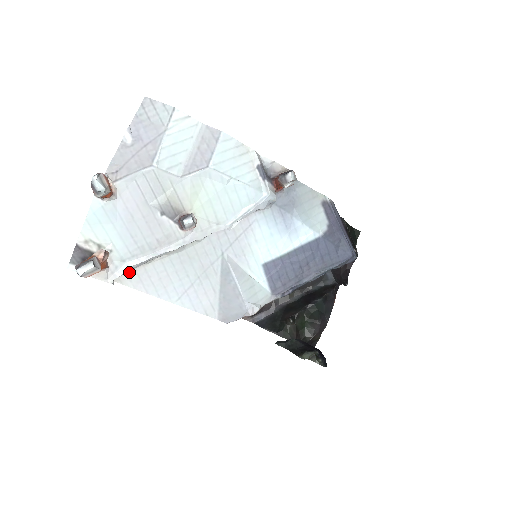
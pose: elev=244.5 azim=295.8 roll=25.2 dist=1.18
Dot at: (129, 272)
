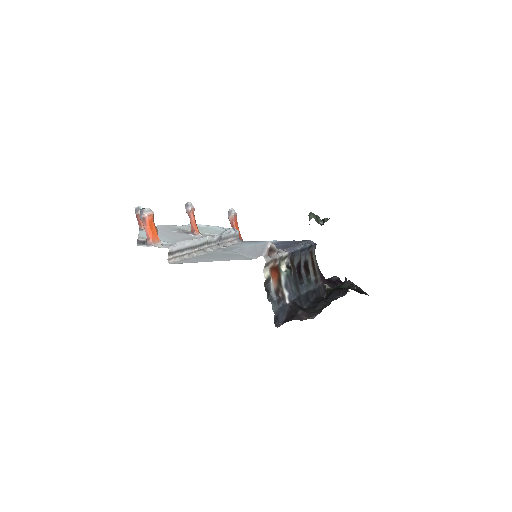
Dot at: (179, 261)
